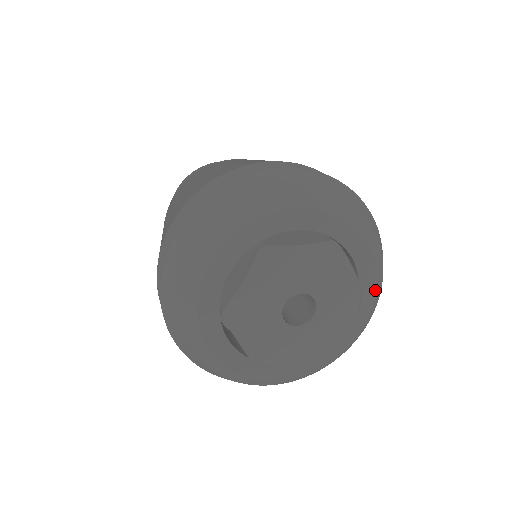
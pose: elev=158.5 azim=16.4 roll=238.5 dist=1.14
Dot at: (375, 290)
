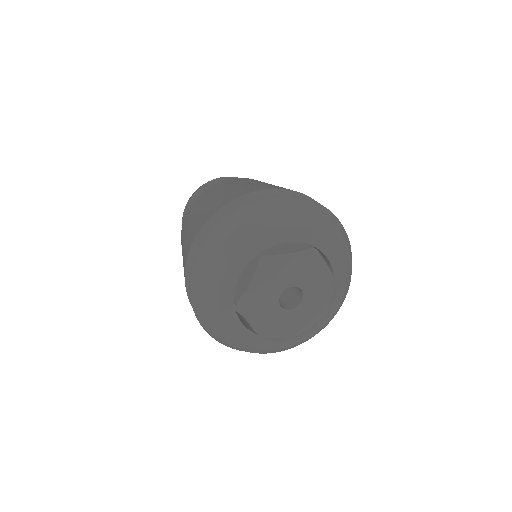
Dot at: (315, 333)
